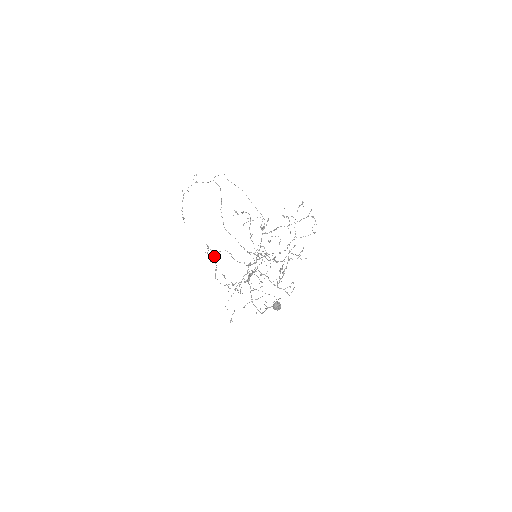
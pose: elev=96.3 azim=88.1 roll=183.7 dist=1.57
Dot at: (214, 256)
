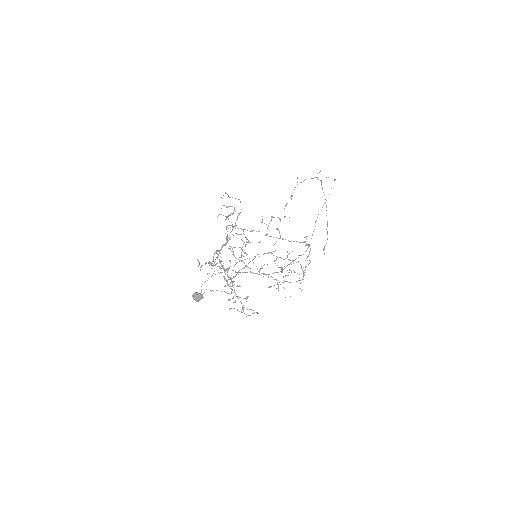
Dot at: occluded
